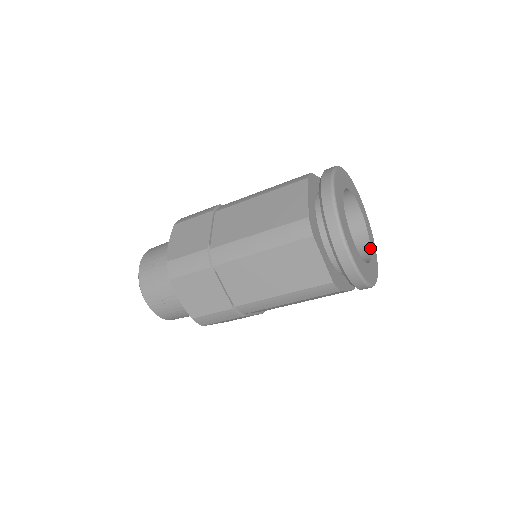
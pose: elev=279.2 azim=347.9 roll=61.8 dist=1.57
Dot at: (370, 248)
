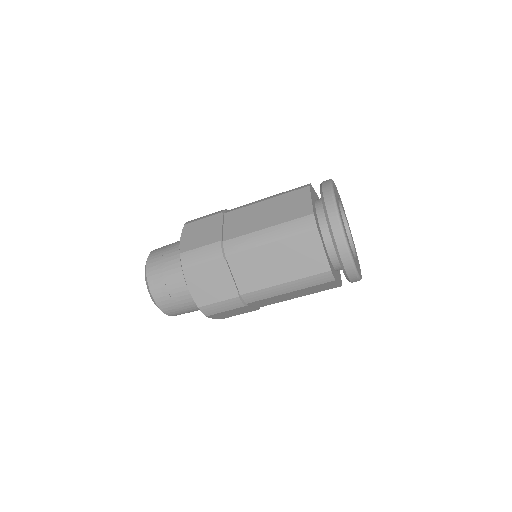
Dot at: (355, 251)
